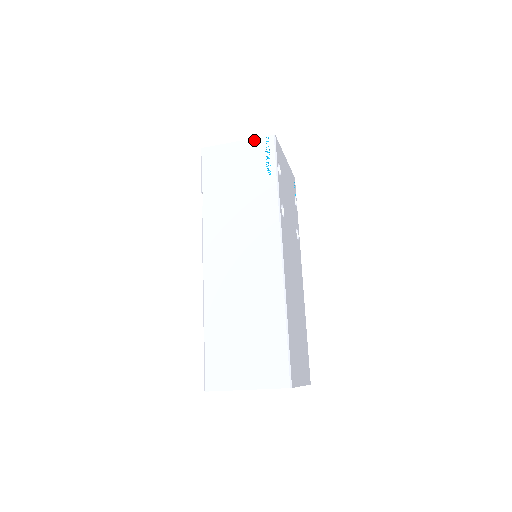
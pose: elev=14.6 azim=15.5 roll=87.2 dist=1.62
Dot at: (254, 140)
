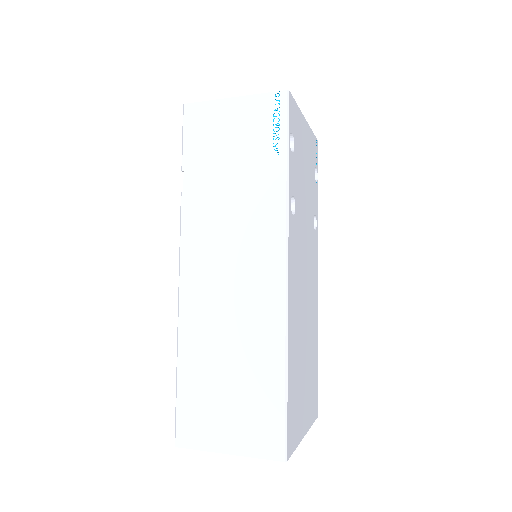
Dot at: (258, 97)
